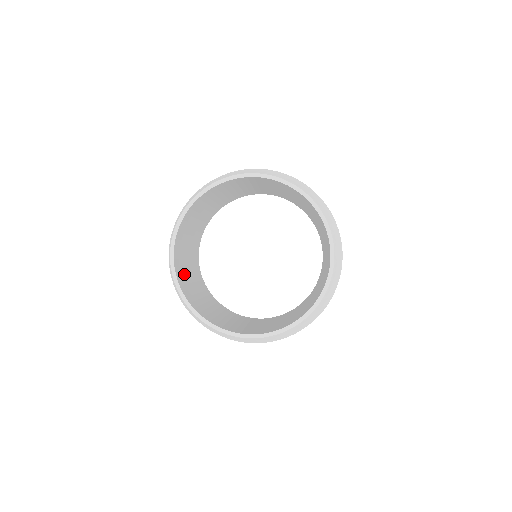
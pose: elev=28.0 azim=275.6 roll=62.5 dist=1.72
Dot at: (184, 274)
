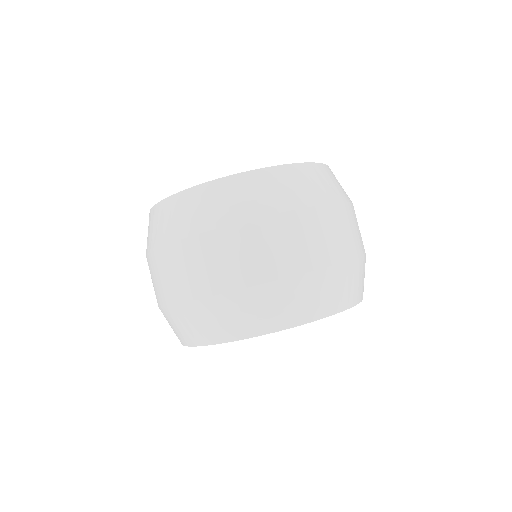
Dot at: occluded
